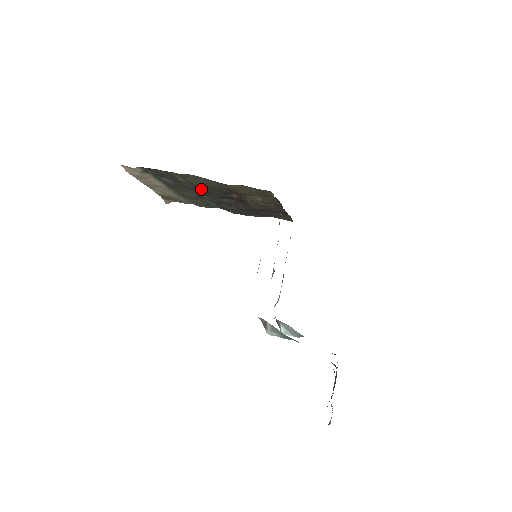
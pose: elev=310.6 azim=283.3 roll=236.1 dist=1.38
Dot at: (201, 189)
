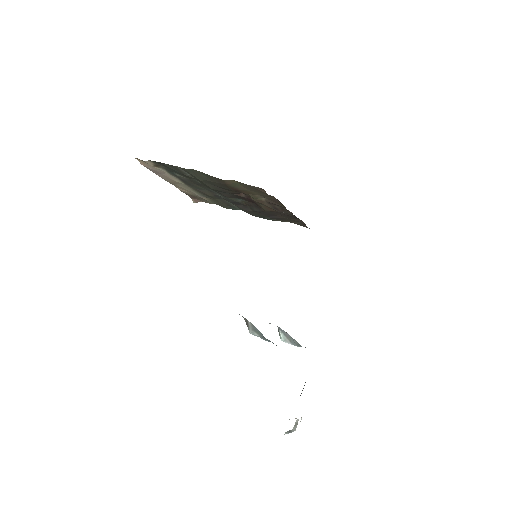
Dot at: (208, 185)
